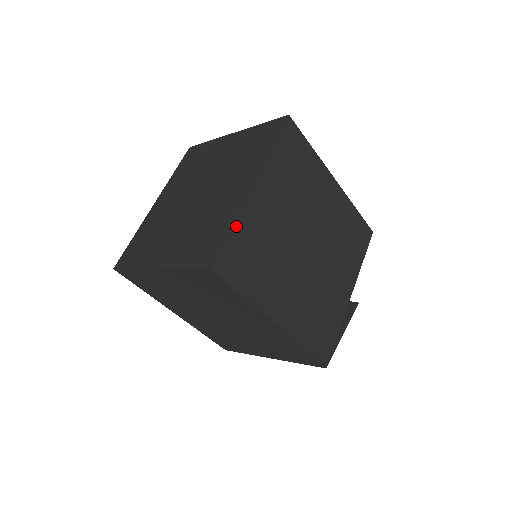
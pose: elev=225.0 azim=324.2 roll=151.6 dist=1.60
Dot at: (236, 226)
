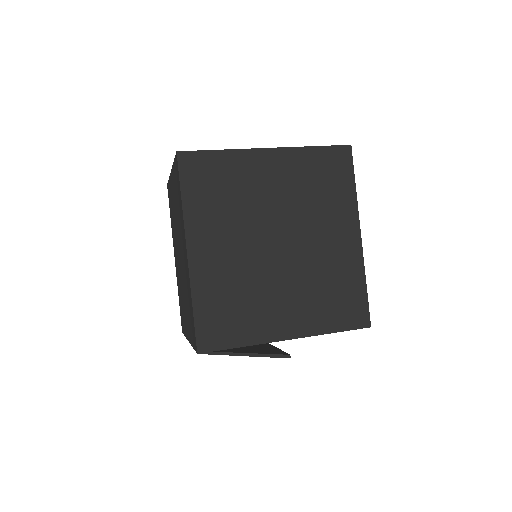
Dot at: (225, 154)
